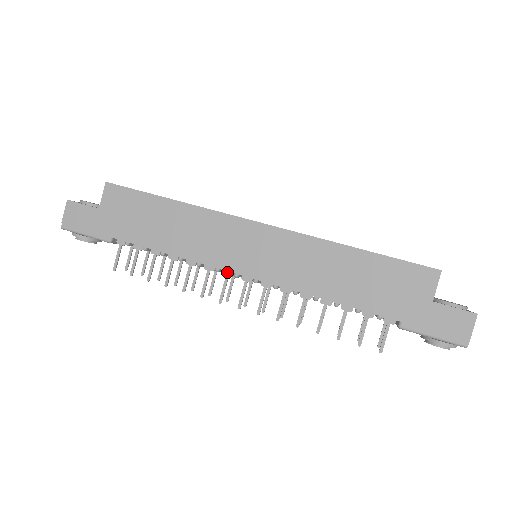
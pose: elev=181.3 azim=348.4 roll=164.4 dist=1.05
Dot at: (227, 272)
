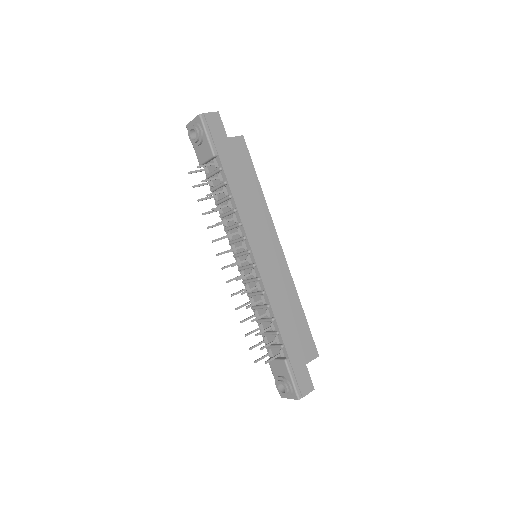
Dot at: (245, 245)
